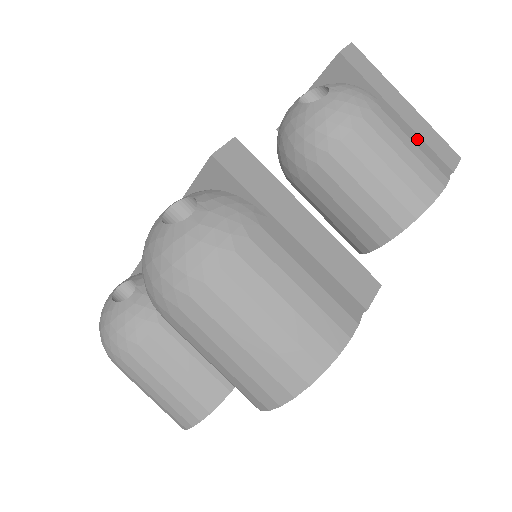
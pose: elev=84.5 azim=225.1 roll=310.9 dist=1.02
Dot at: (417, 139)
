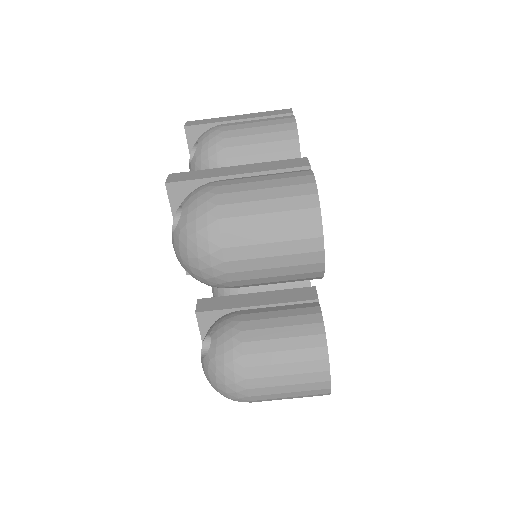
Dot at: occluded
